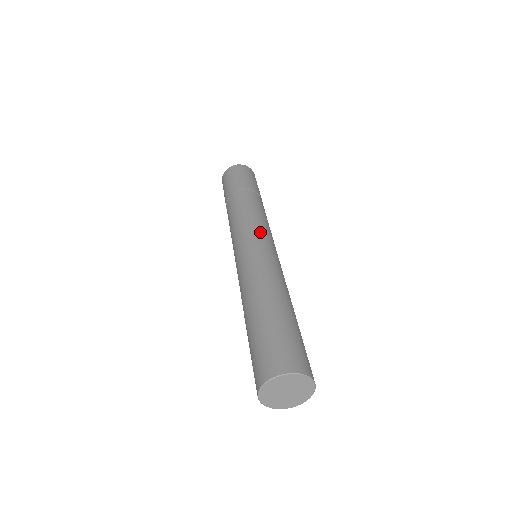
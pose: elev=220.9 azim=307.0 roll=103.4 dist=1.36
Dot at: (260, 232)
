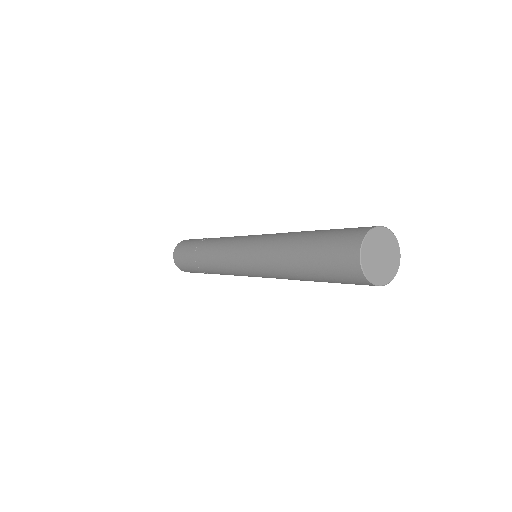
Dot at: occluded
